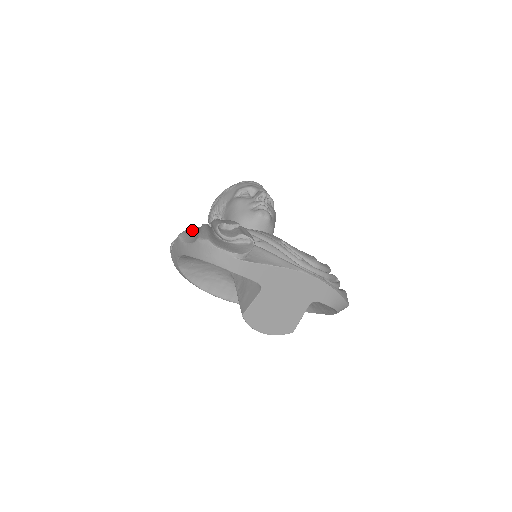
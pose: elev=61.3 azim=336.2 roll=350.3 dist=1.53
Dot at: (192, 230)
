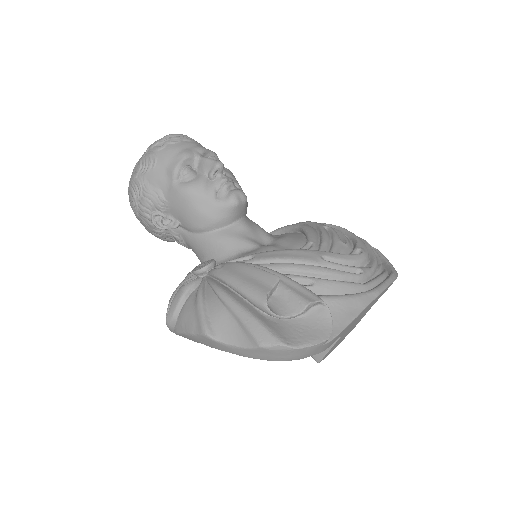
Dot at: (211, 311)
